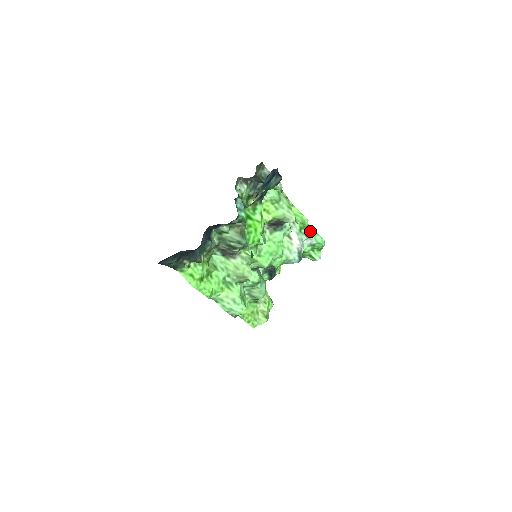
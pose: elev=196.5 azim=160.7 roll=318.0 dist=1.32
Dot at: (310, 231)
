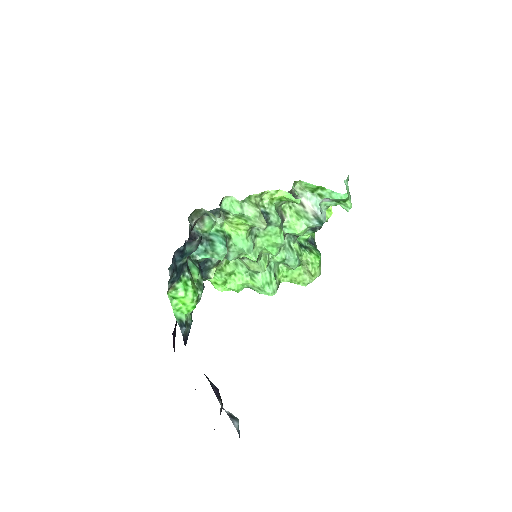
Dot at: (323, 191)
